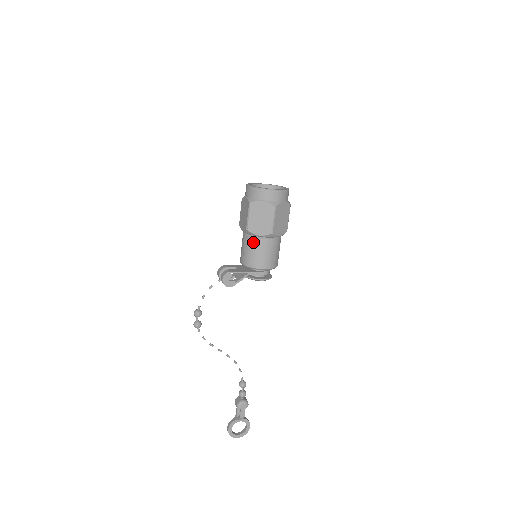
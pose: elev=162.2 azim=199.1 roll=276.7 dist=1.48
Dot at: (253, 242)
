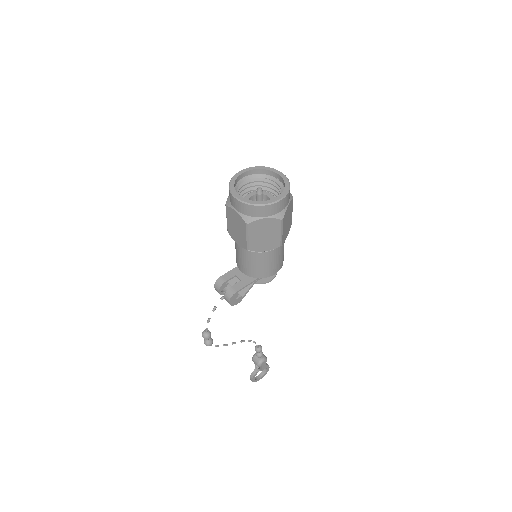
Dot at: (257, 257)
